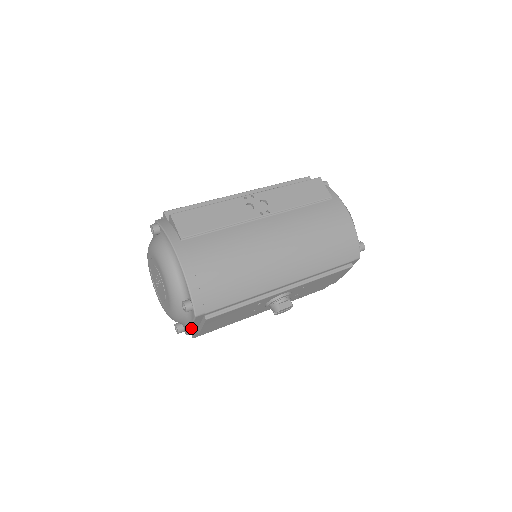
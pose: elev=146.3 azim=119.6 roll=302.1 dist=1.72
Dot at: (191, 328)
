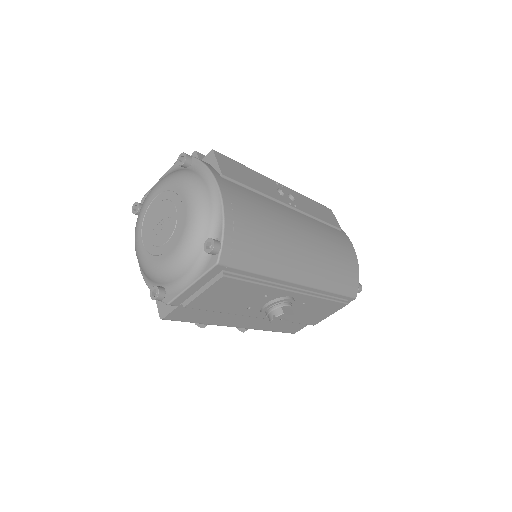
Dot at: (187, 289)
